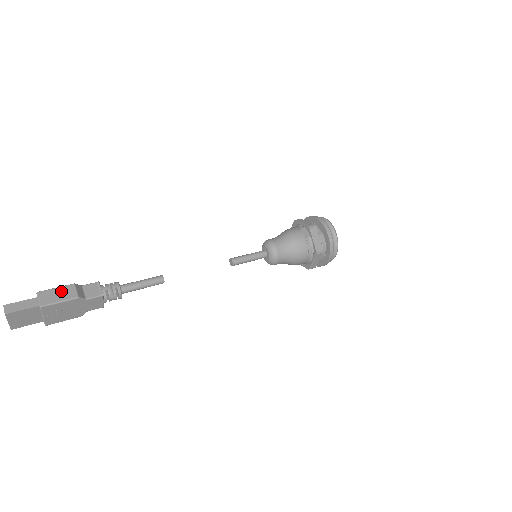
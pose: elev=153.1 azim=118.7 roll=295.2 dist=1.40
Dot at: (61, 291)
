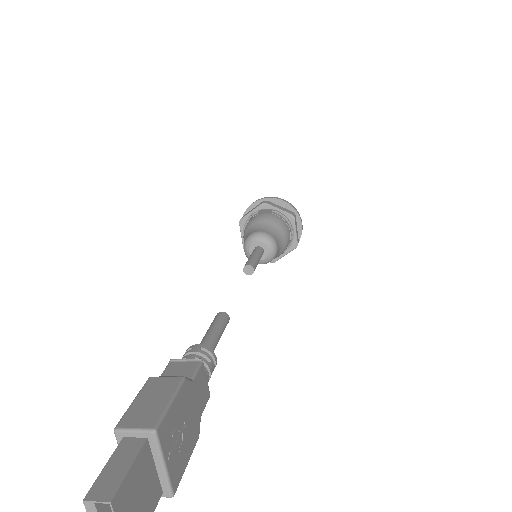
Dot at: (148, 395)
